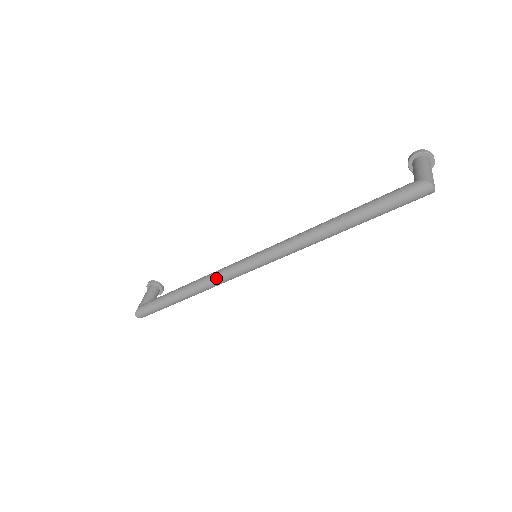
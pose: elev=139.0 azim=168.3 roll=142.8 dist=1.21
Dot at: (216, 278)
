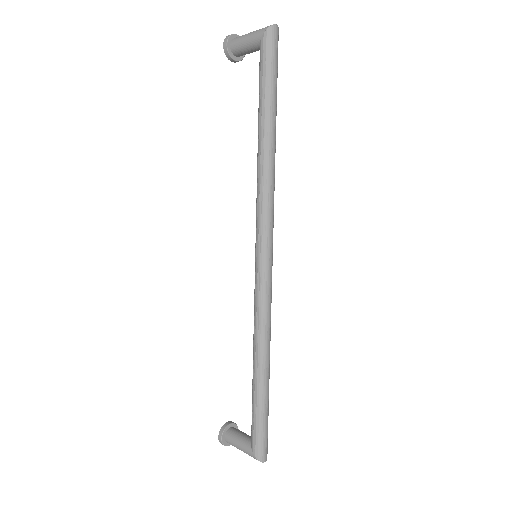
Dot at: (264, 313)
